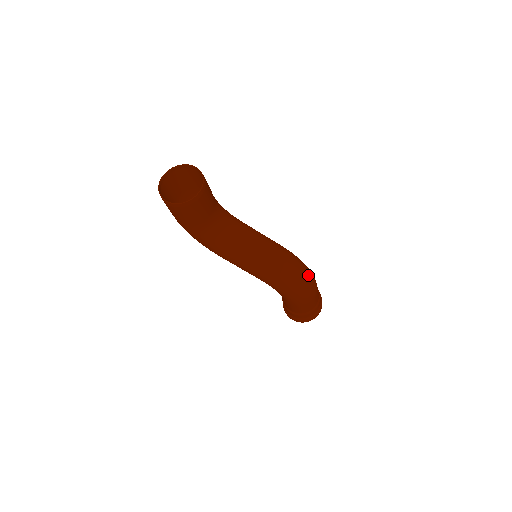
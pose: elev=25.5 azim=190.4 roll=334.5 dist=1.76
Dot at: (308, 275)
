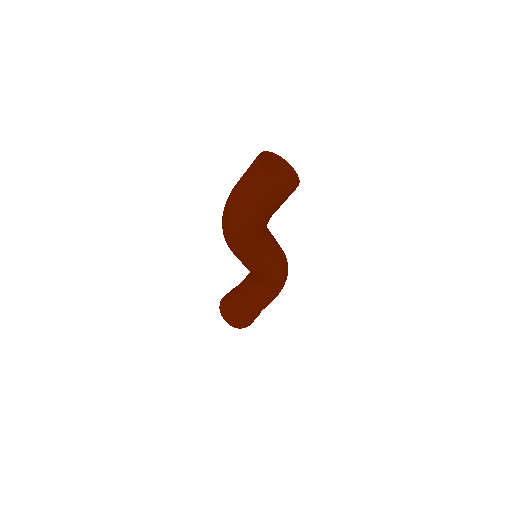
Dot at: occluded
